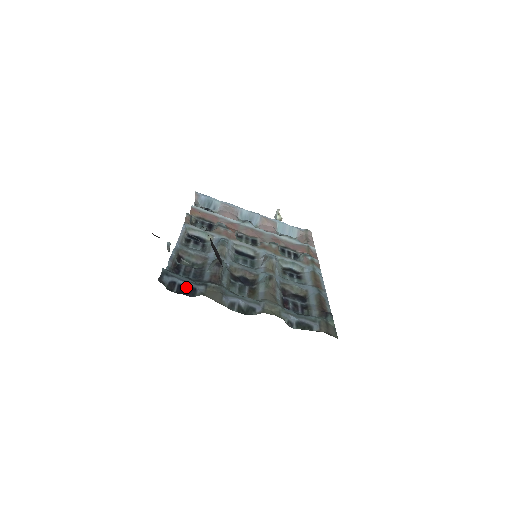
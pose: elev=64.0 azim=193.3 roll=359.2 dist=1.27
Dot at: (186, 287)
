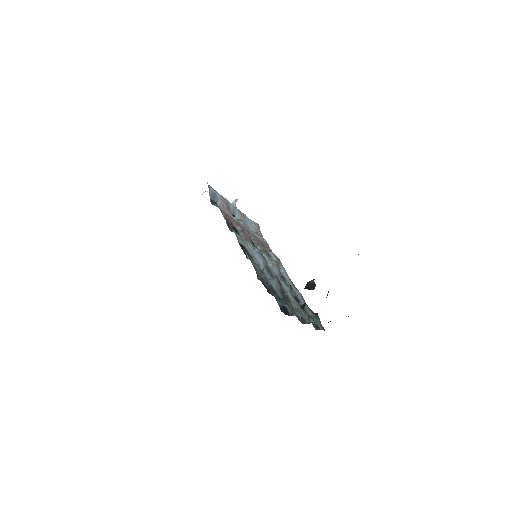
Dot at: (285, 308)
